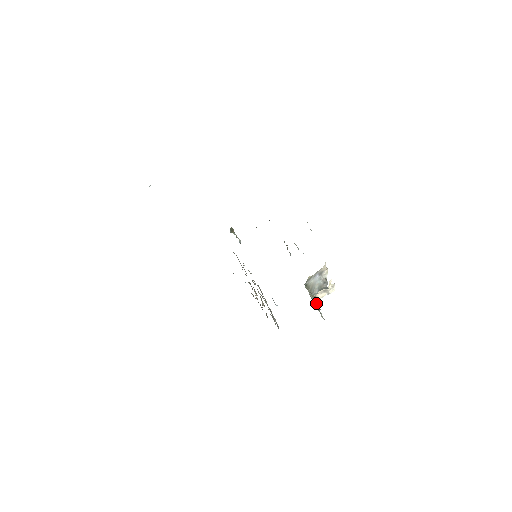
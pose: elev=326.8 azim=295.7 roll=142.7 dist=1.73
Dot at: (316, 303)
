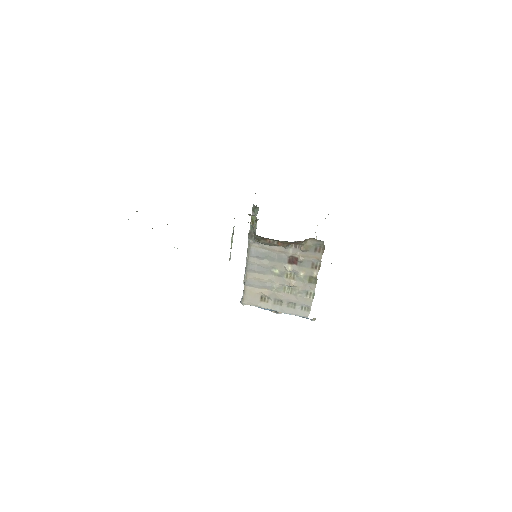
Dot at: occluded
